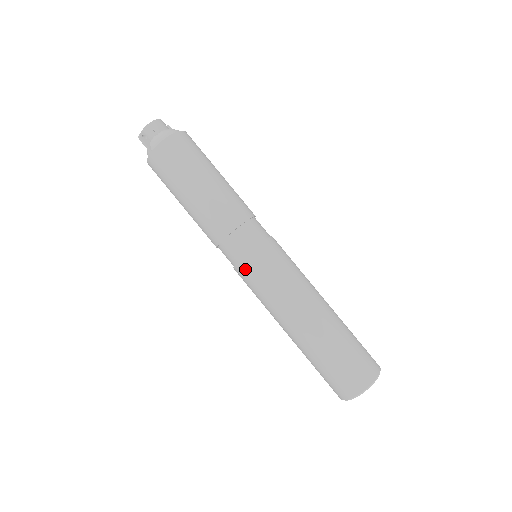
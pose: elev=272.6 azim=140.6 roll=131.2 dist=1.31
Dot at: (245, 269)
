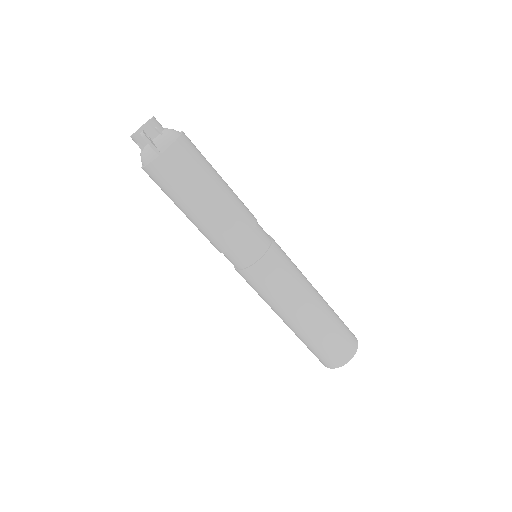
Dot at: (261, 269)
